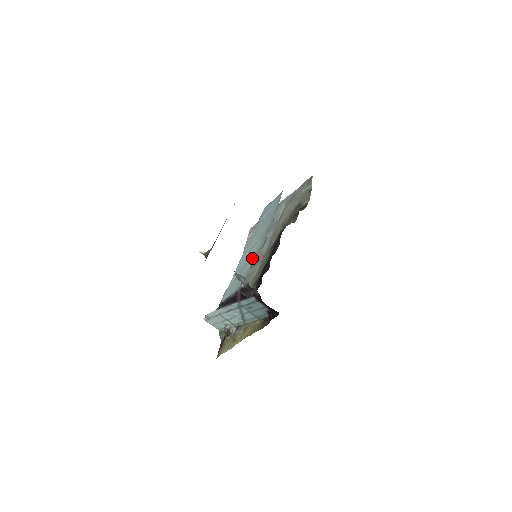
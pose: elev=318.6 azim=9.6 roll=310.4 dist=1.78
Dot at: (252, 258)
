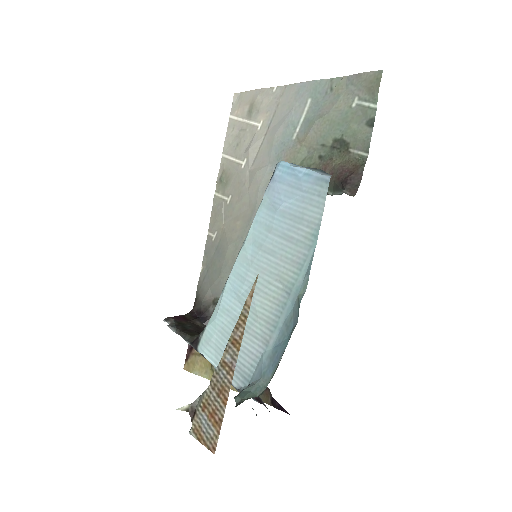
Dot at: (260, 331)
